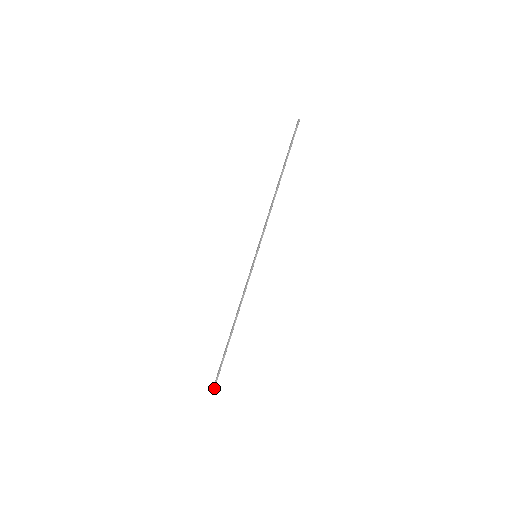
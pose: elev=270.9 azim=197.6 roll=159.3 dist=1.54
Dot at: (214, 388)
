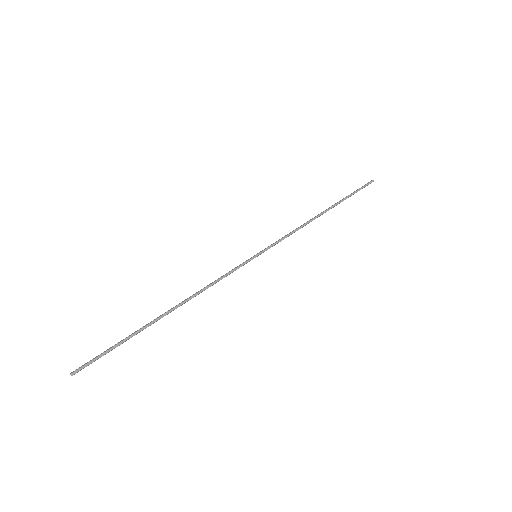
Dot at: (80, 368)
